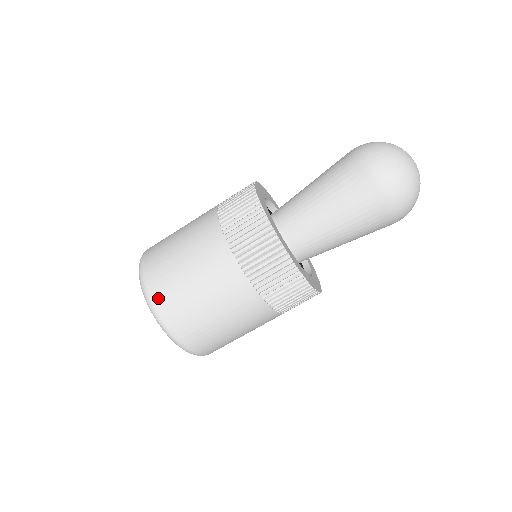
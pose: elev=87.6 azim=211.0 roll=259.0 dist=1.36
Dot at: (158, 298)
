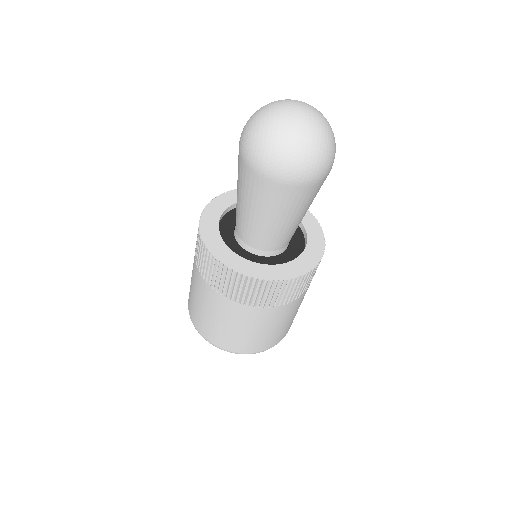
Dot at: (227, 347)
